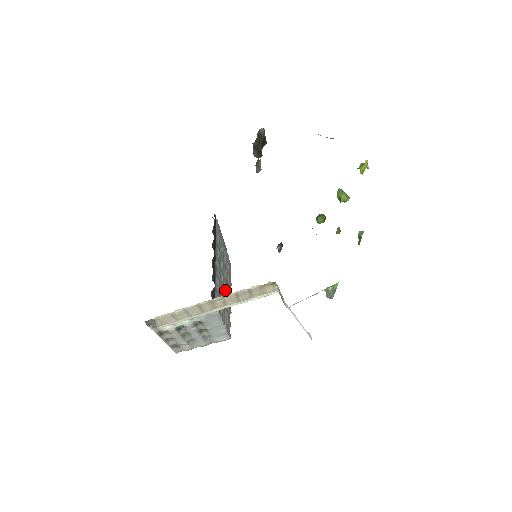
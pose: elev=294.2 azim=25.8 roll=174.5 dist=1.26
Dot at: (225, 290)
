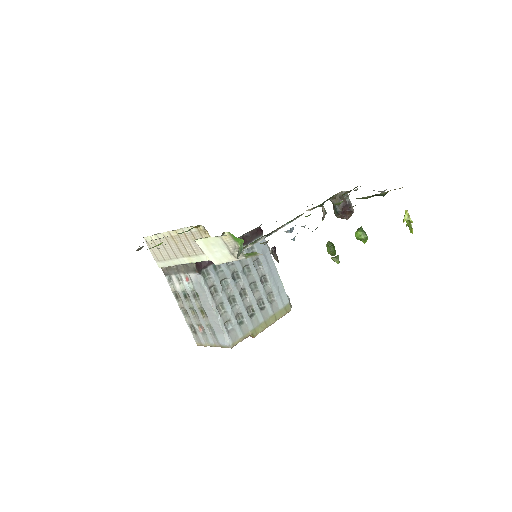
Dot at: (248, 302)
